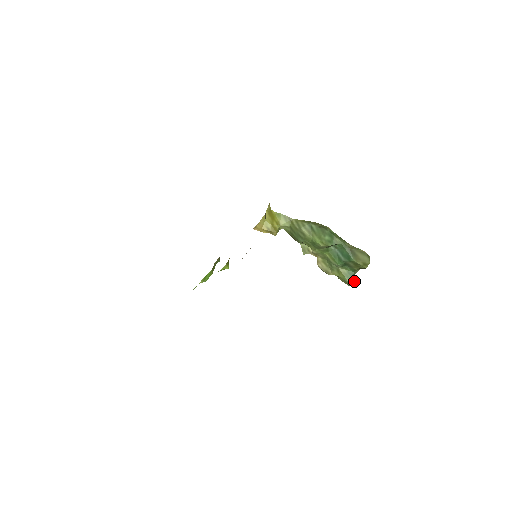
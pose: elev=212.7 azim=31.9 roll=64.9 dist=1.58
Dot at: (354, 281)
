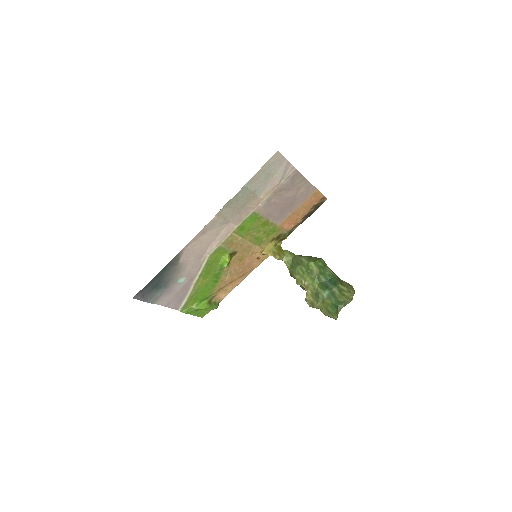
Dot at: (336, 314)
